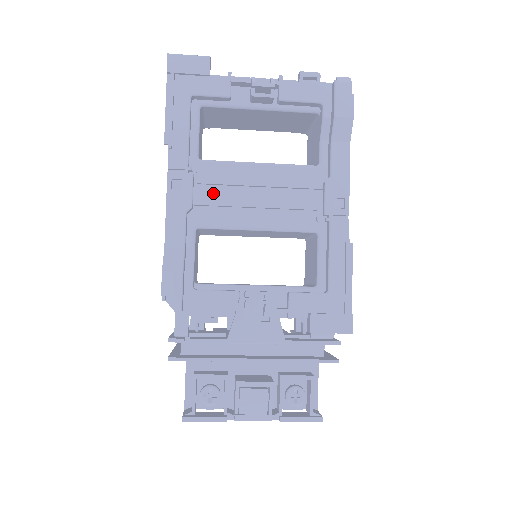
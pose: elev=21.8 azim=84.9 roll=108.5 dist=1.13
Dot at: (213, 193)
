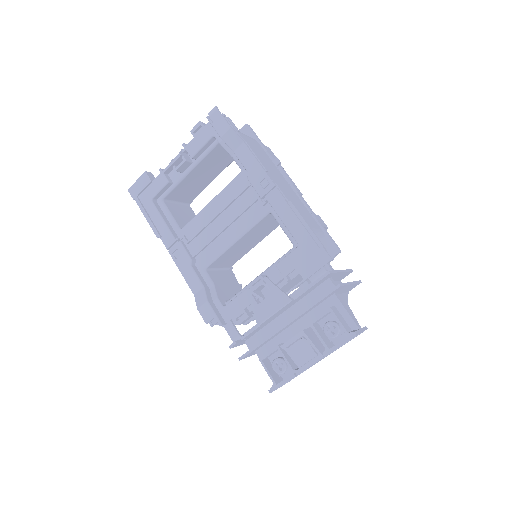
Dot at: (199, 242)
